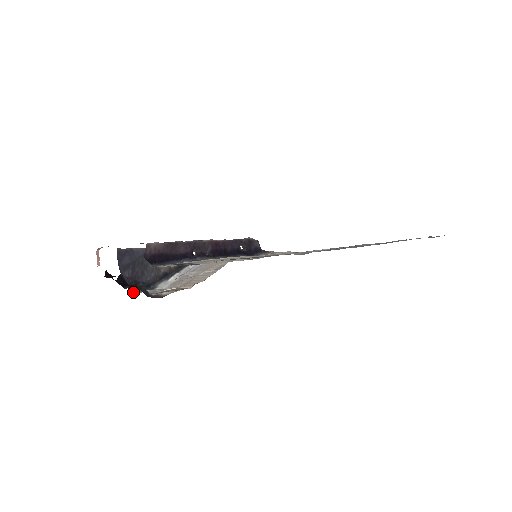
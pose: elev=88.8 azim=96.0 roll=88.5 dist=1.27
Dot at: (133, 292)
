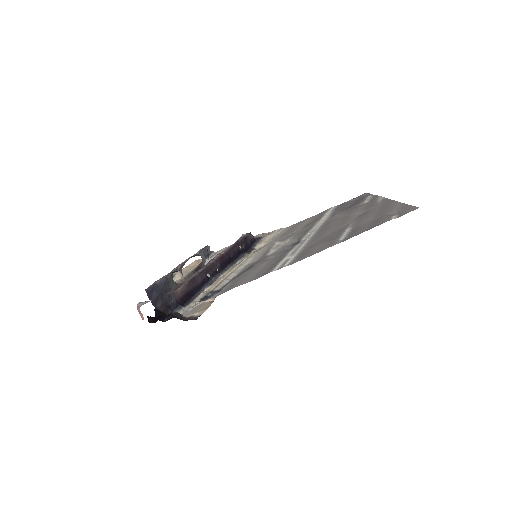
Dot at: occluded
